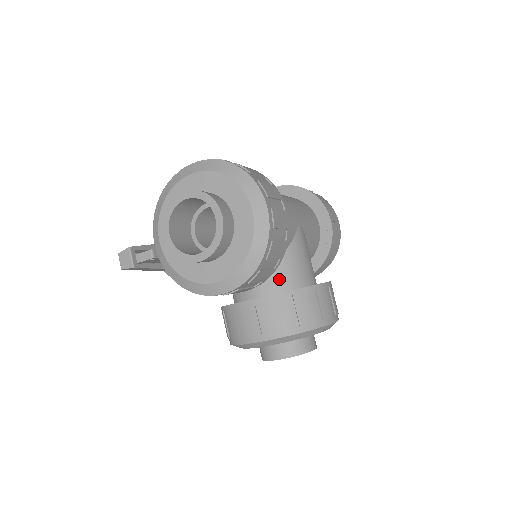
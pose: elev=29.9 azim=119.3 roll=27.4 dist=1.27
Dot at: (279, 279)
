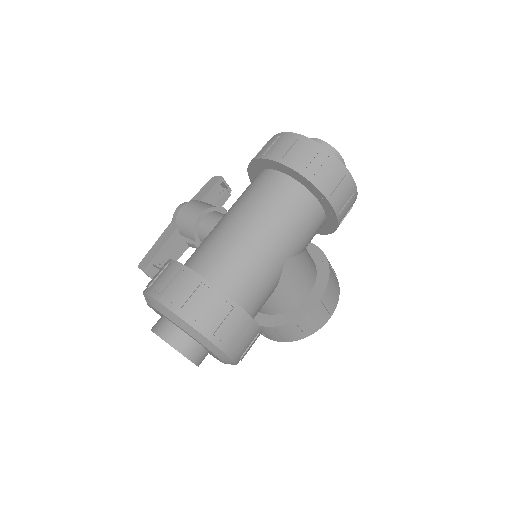
Dot at: (271, 309)
